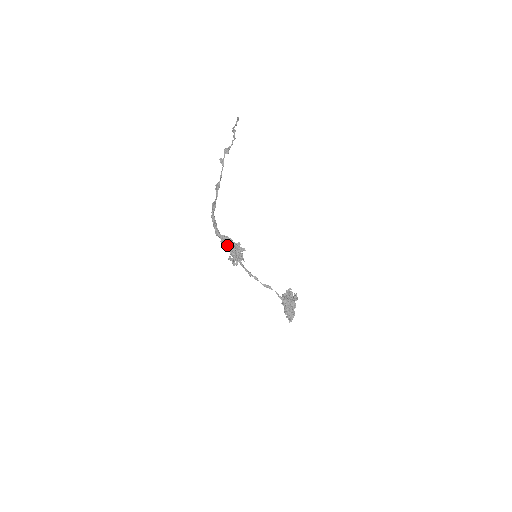
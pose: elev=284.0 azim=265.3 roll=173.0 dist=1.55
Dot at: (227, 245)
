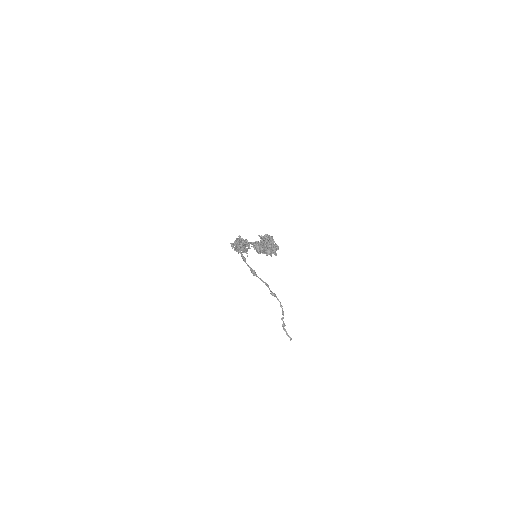
Dot at: occluded
